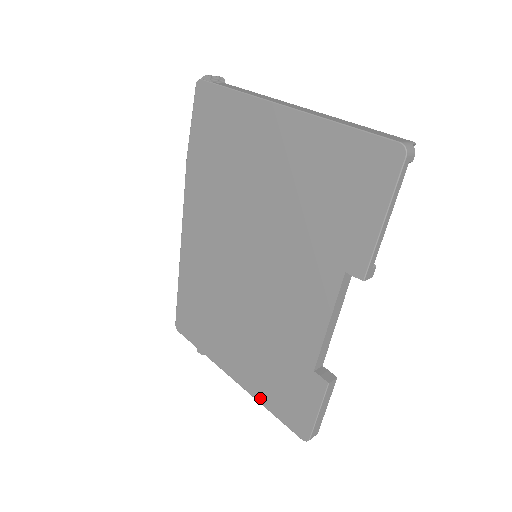
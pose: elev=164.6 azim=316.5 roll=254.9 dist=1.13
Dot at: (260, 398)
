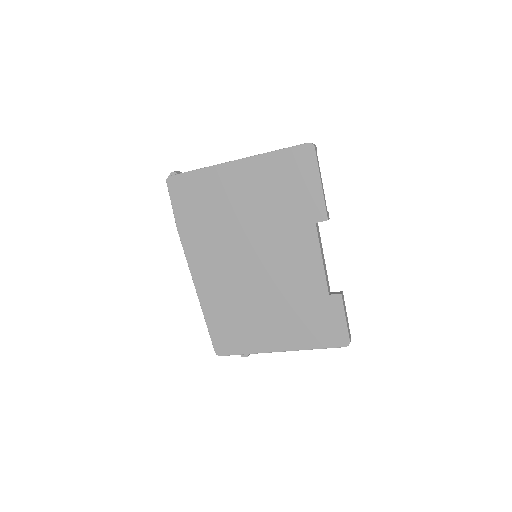
Dot at: (305, 346)
